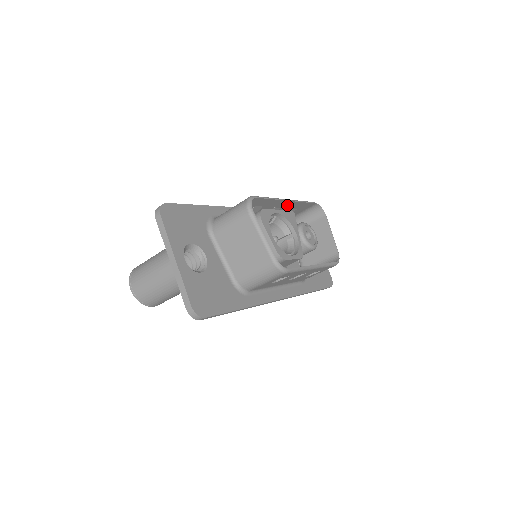
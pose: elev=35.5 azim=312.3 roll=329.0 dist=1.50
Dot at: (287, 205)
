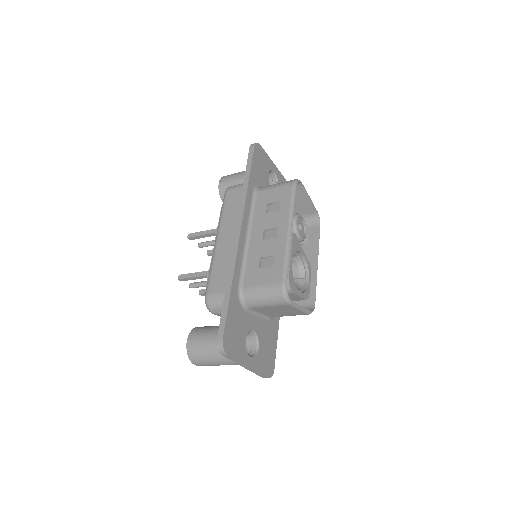
Dot at: (284, 225)
